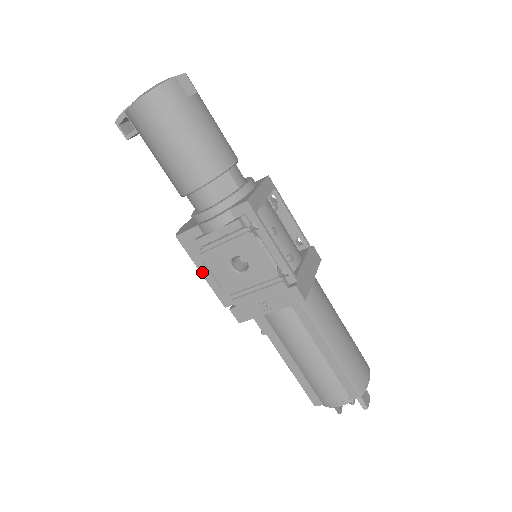
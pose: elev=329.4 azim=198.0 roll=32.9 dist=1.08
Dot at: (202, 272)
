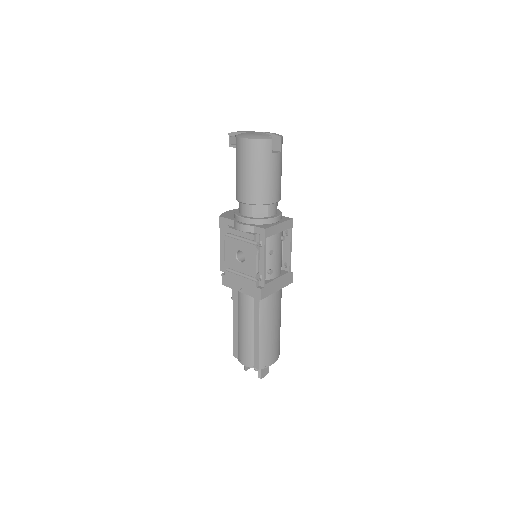
Dot at: (221, 244)
